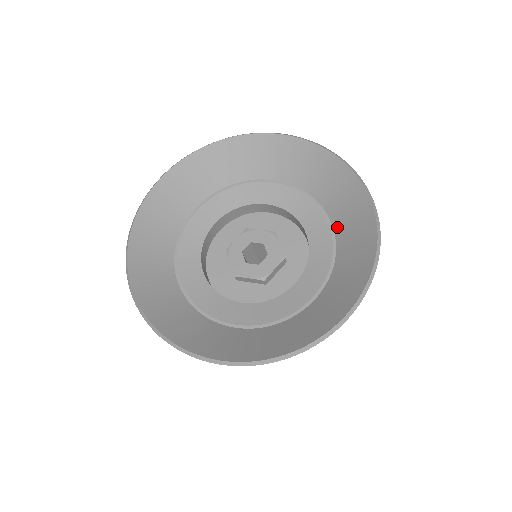
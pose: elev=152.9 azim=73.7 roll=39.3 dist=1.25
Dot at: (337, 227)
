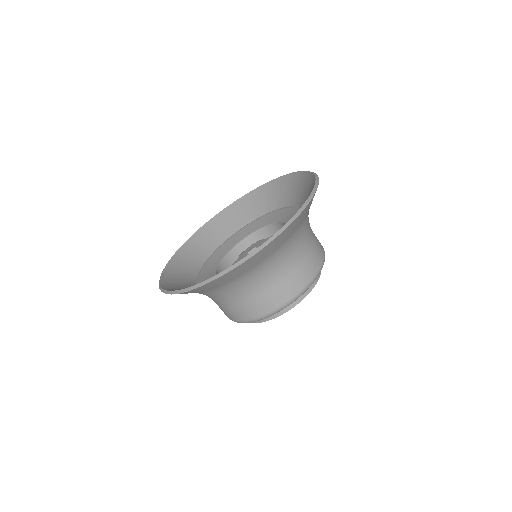
Dot at: occluded
